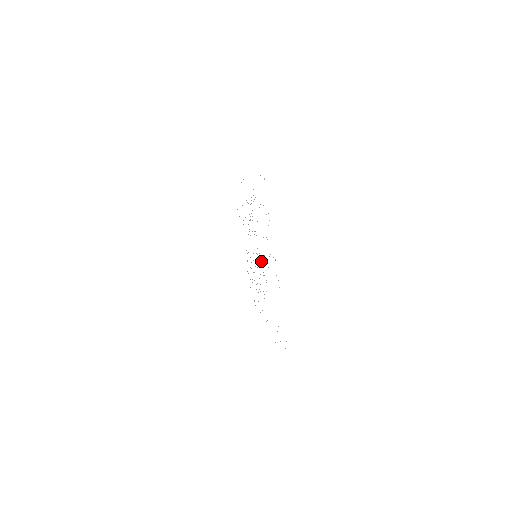
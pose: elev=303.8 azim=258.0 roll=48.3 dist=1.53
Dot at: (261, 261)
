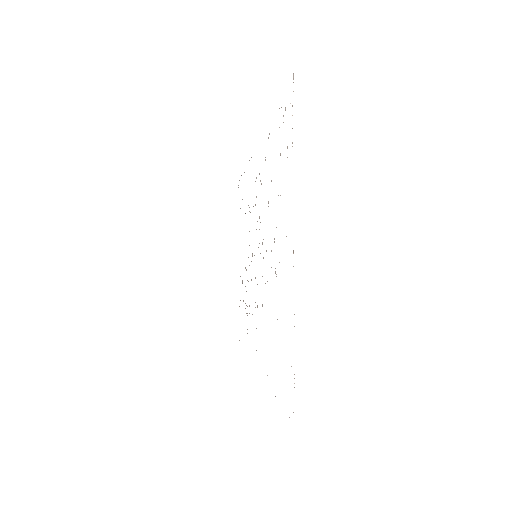
Dot at: occluded
